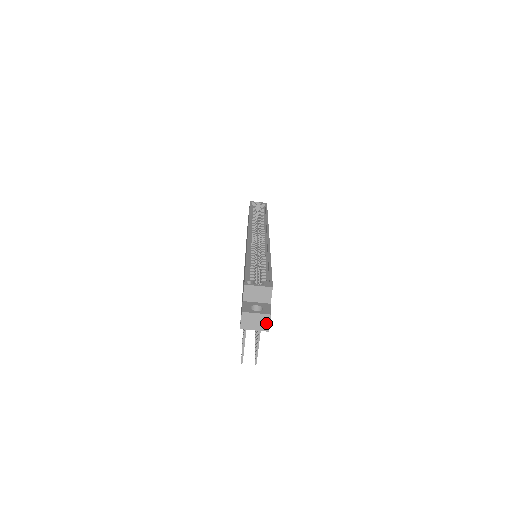
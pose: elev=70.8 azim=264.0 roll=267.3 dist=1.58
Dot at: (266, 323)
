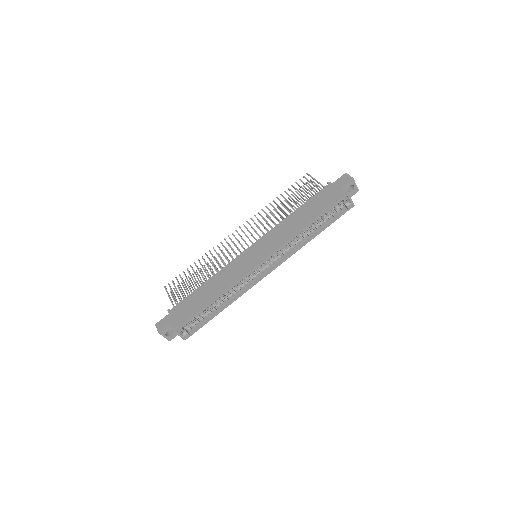
Dot at: occluded
